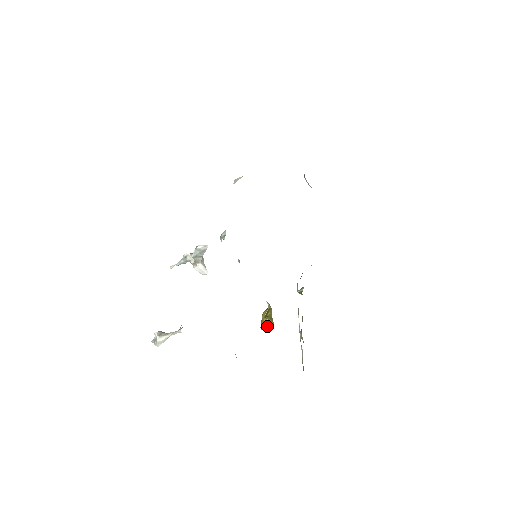
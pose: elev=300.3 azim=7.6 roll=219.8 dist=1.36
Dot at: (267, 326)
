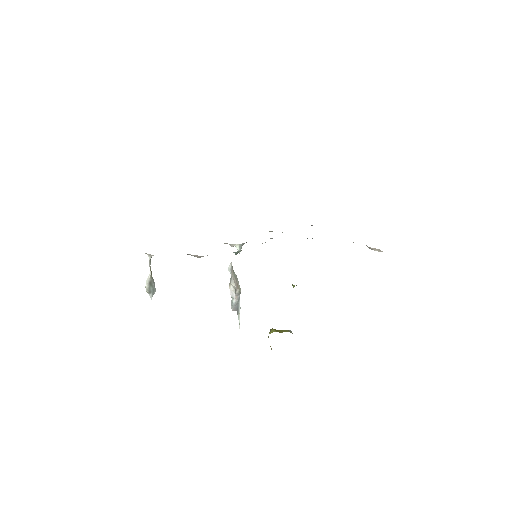
Dot at: occluded
